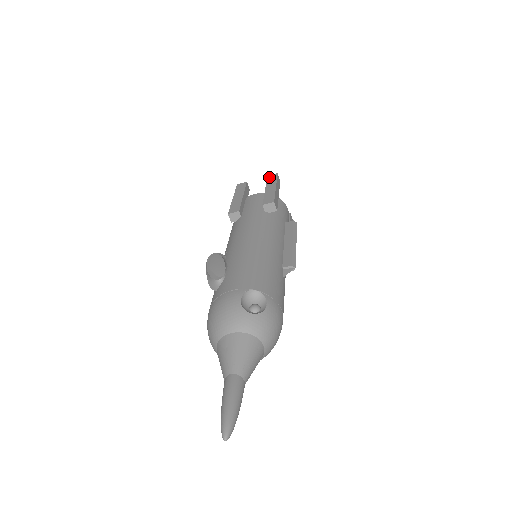
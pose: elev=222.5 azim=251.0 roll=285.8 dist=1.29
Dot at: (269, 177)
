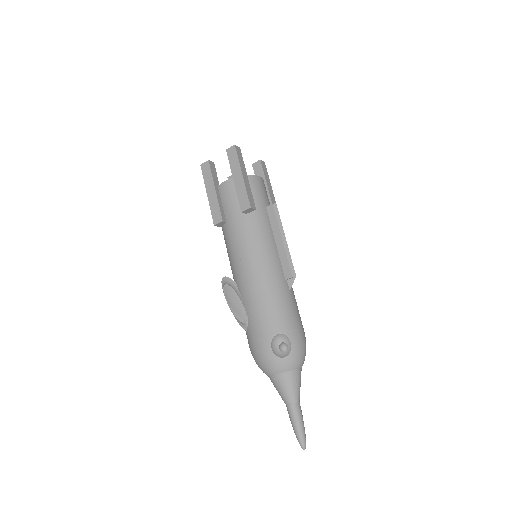
Dot at: (229, 154)
